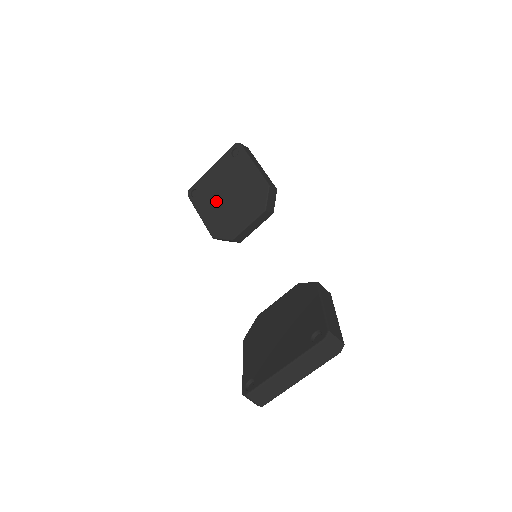
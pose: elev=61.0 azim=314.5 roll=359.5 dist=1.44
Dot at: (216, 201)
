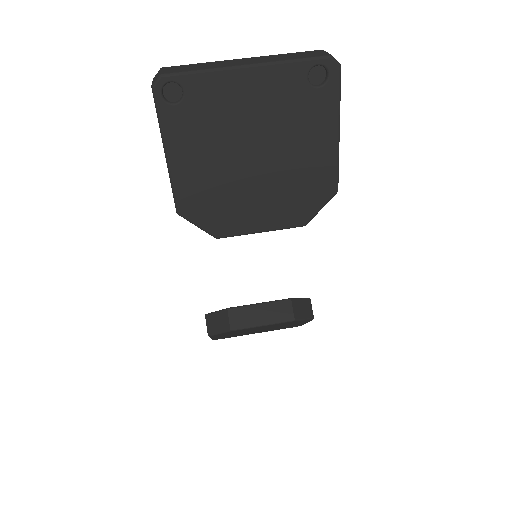
Dot at: occluded
